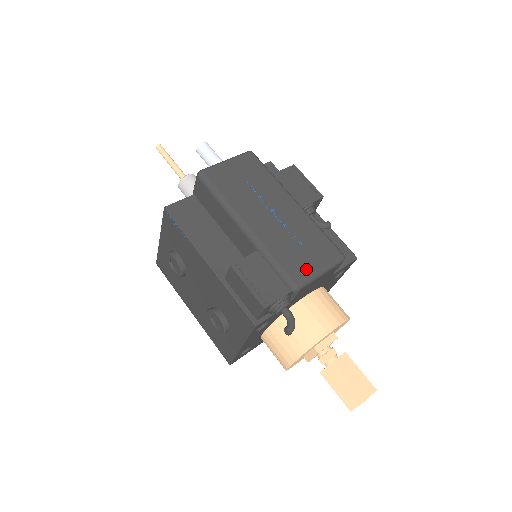
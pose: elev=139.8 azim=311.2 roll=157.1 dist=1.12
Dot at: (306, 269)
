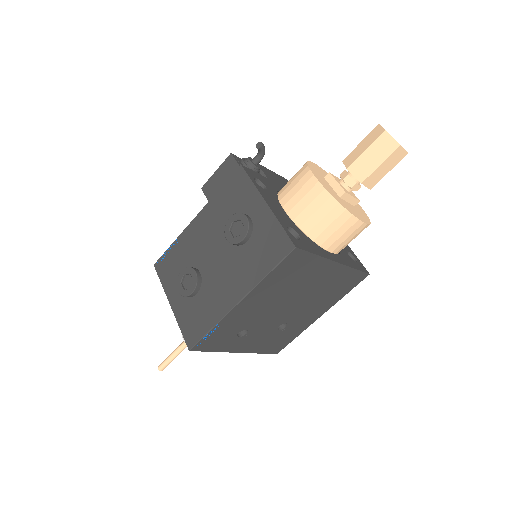
Dot at: occluded
